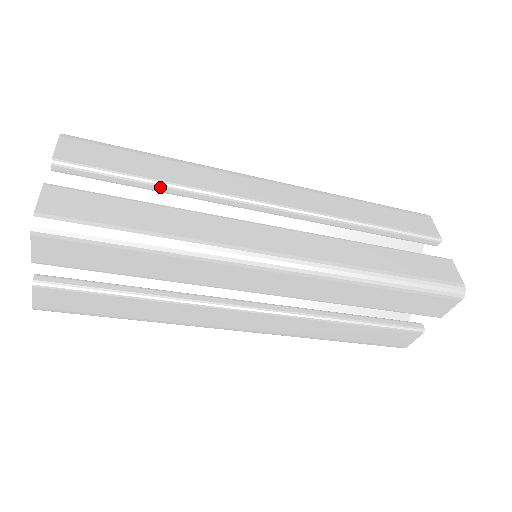
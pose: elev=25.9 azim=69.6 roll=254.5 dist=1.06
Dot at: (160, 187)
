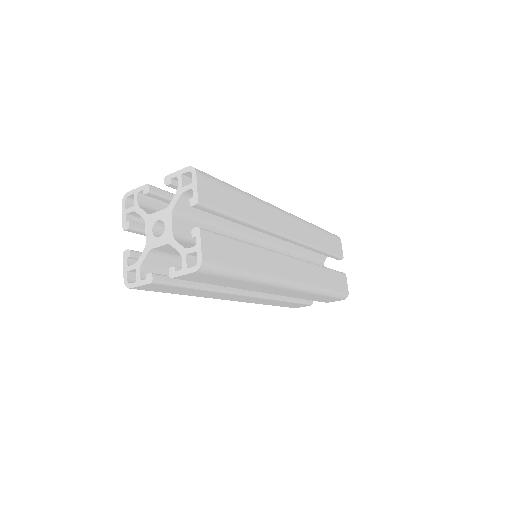
Dot at: (243, 223)
